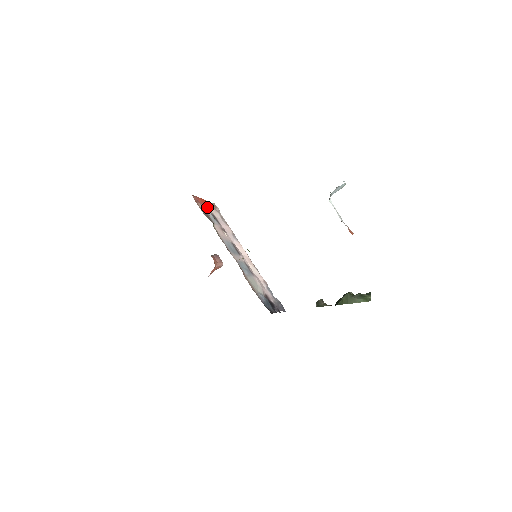
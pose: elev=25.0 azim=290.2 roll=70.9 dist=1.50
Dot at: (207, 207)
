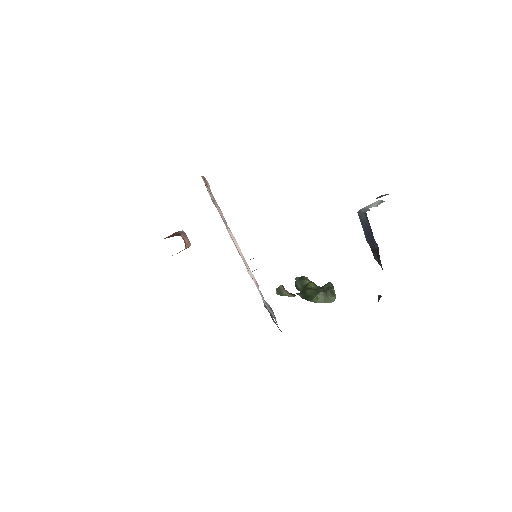
Dot at: occluded
